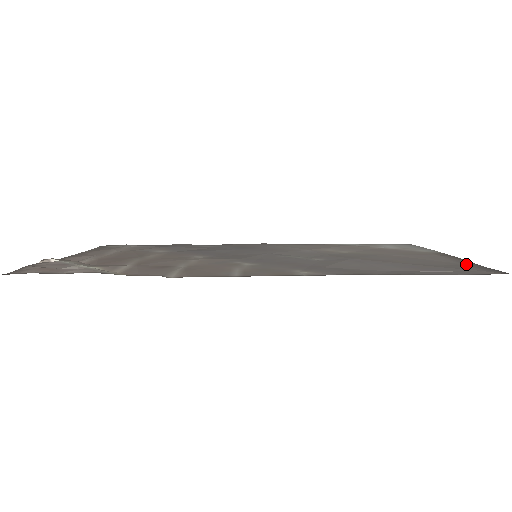
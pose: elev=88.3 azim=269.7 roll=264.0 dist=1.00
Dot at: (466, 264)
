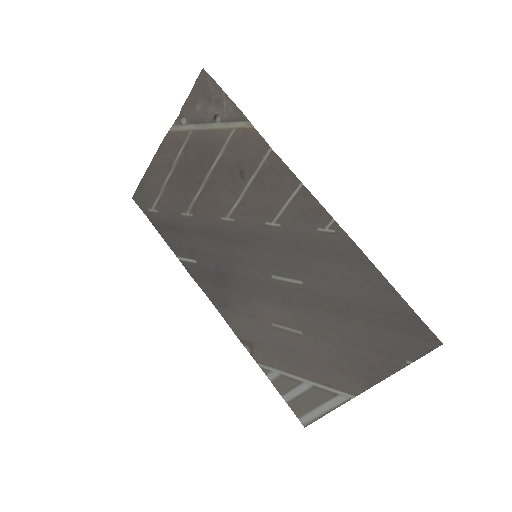
Dot at: (396, 361)
